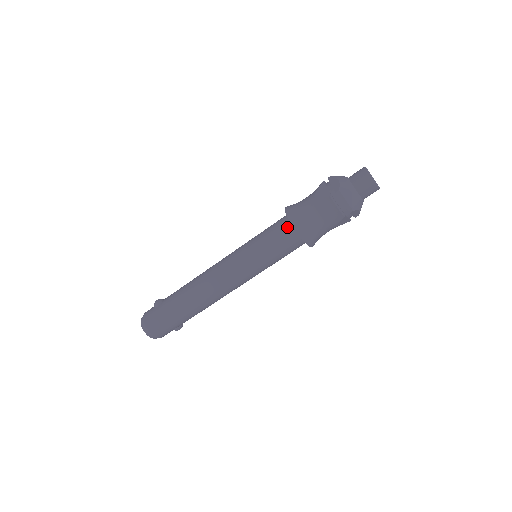
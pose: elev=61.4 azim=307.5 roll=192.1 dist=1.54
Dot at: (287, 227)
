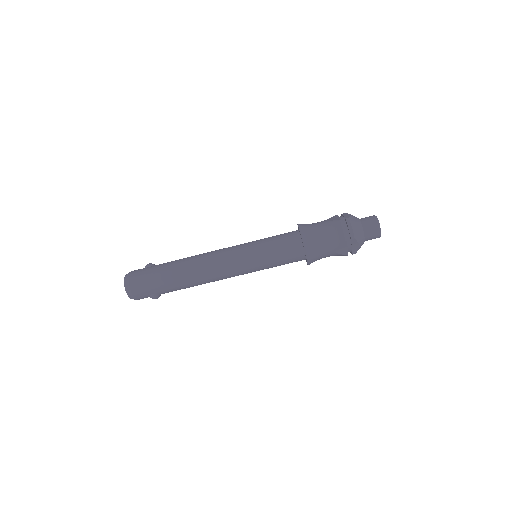
Dot at: (294, 235)
